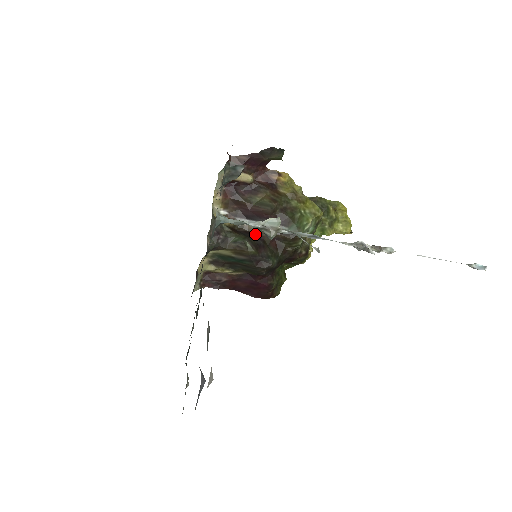
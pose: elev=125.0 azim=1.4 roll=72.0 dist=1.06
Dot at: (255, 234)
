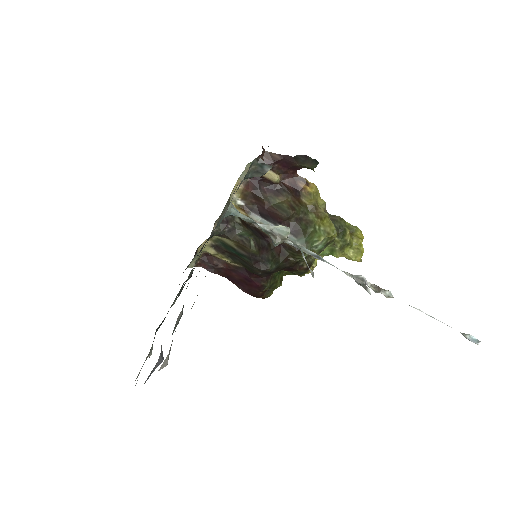
Dot at: (263, 234)
